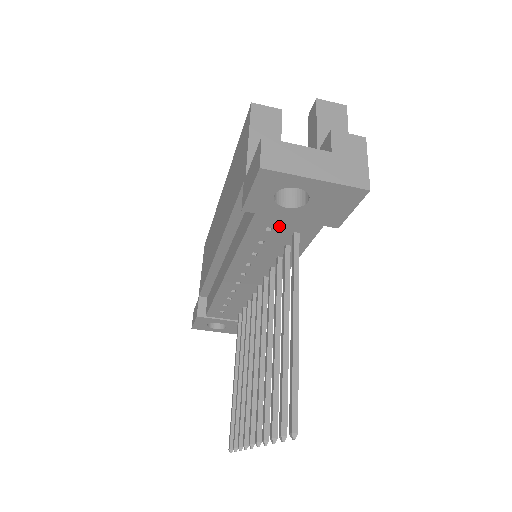
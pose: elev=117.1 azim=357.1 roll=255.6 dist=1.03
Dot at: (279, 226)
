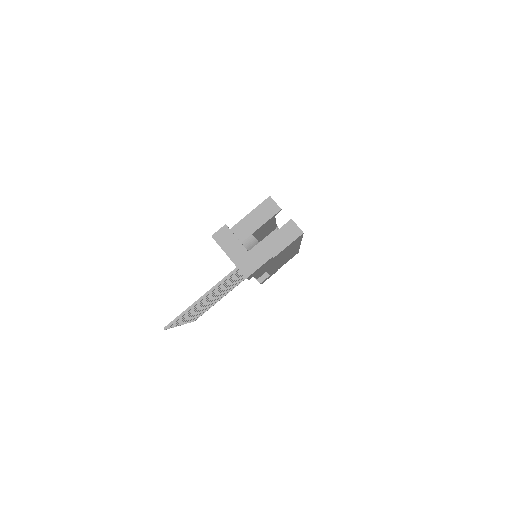
Dot at: occluded
